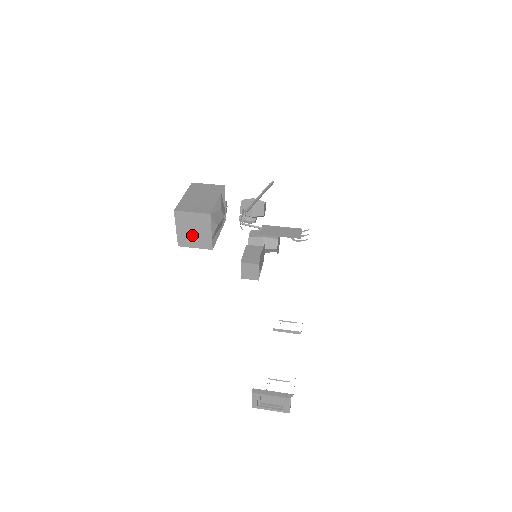
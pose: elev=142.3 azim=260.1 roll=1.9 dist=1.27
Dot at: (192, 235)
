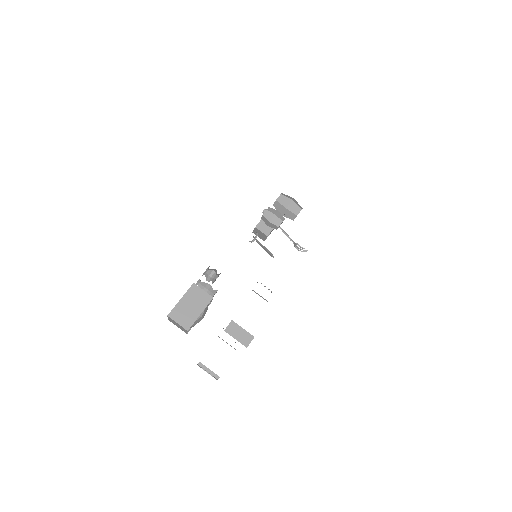
Dot at: (176, 325)
